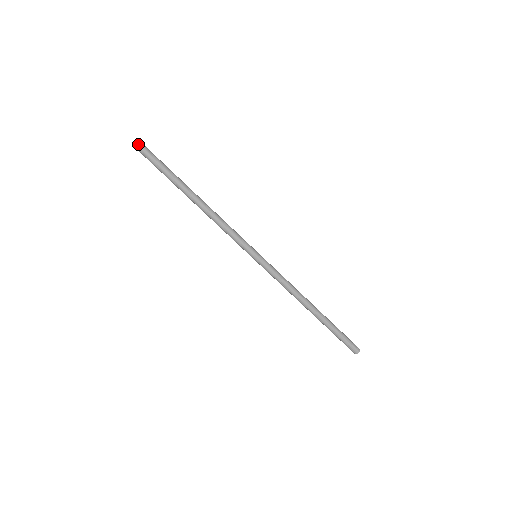
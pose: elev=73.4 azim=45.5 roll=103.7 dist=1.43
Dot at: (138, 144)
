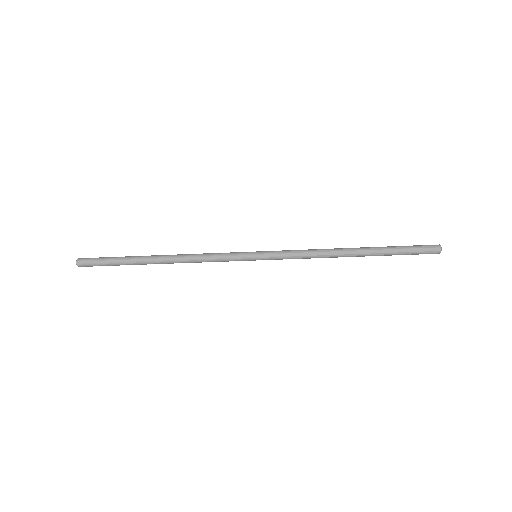
Dot at: (77, 263)
